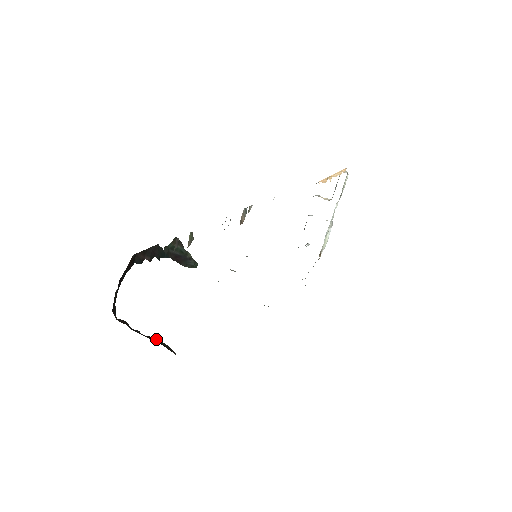
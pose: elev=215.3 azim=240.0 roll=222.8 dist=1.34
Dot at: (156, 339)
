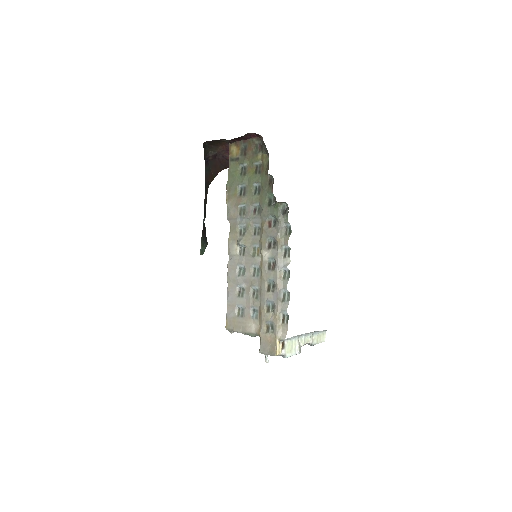
Dot at: occluded
